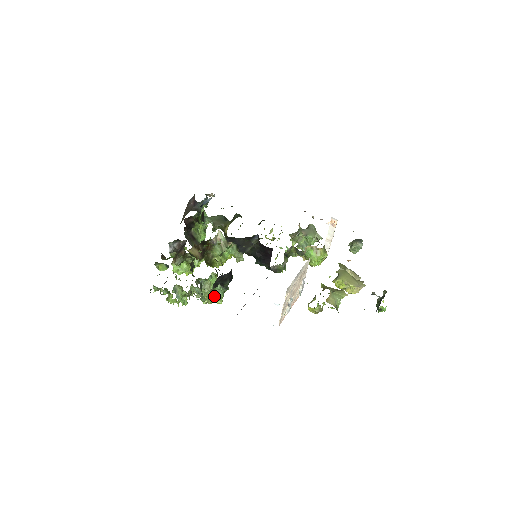
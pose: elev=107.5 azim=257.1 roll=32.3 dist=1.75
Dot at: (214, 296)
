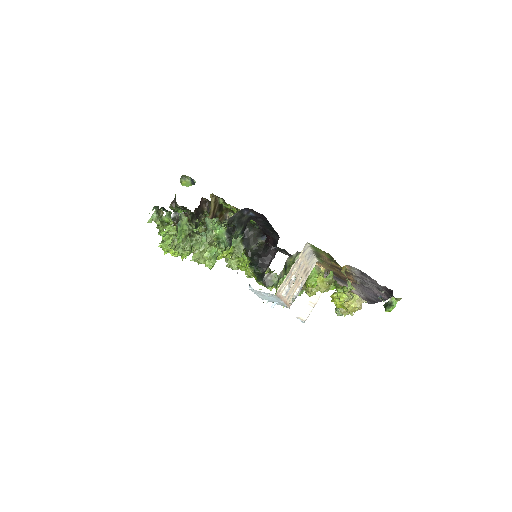
Dot at: (211, 250)
